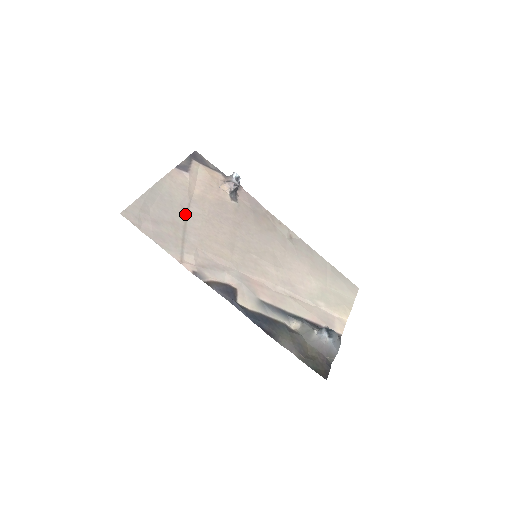
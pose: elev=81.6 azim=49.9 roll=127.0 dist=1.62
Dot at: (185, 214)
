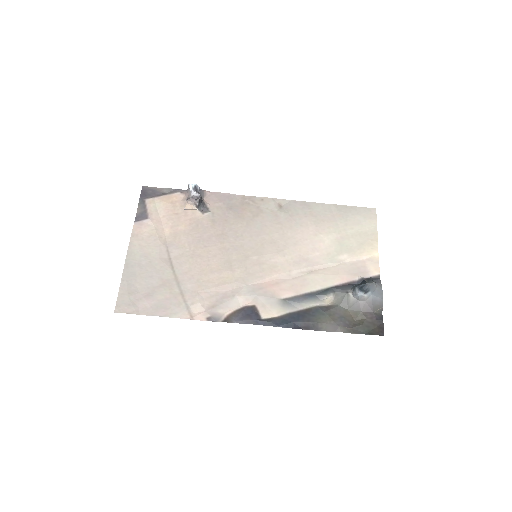
Dot at: (169, 265)
